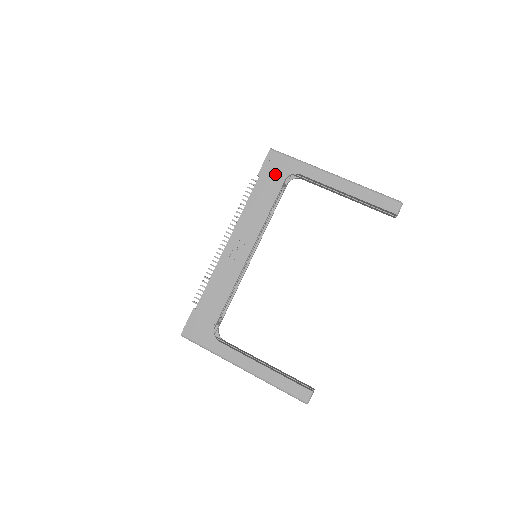
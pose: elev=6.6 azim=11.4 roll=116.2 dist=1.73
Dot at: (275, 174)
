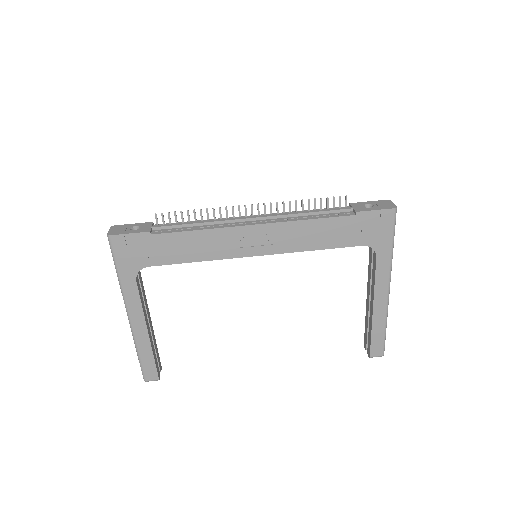
Dot at: (366, 231)
